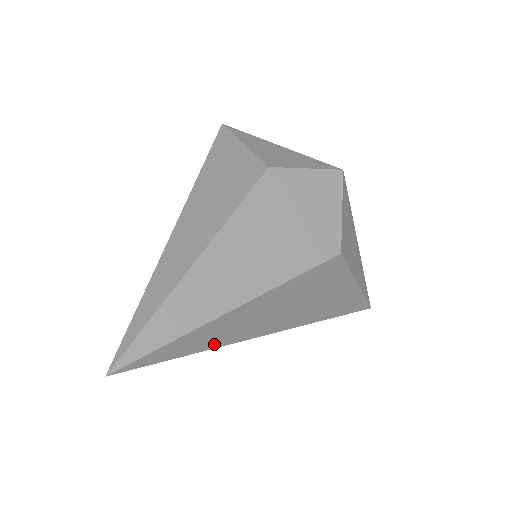
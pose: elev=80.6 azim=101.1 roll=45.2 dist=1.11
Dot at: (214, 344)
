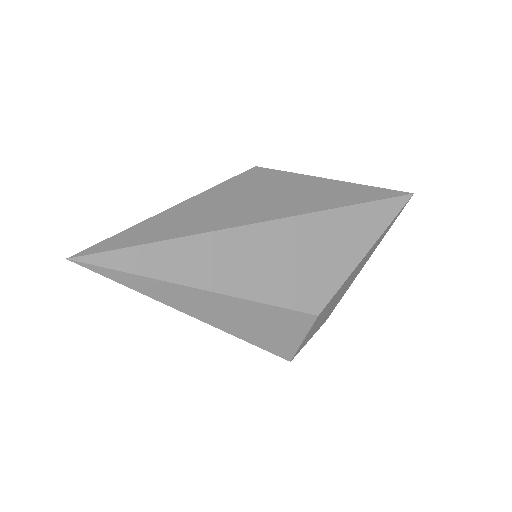
Dot at: (187, 232)
